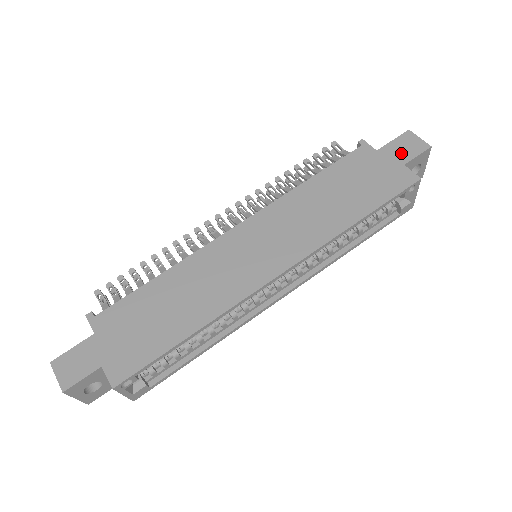
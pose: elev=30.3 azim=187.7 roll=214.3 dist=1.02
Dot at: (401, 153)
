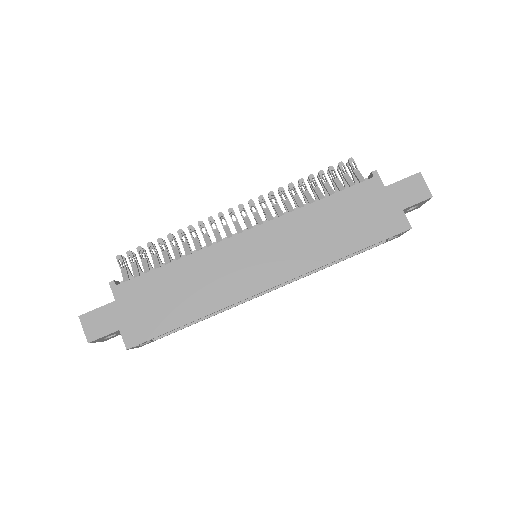
Dot at: (404, 196)
